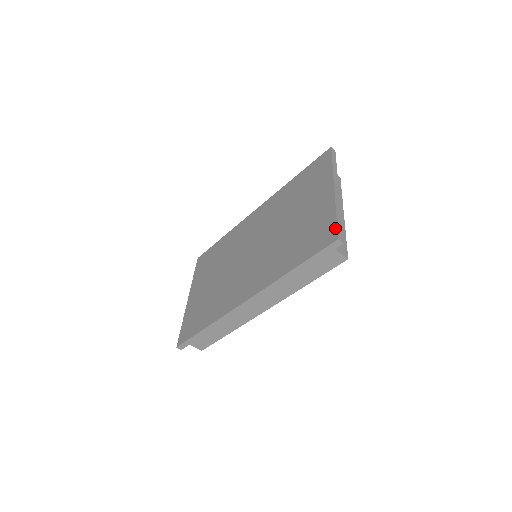
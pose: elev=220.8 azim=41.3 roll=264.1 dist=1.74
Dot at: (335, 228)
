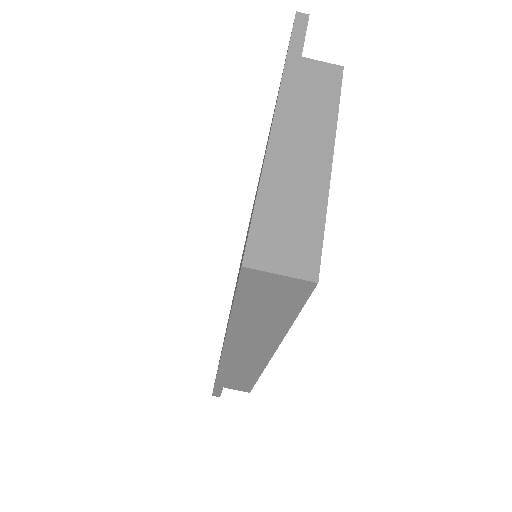
Dot at: occluded
